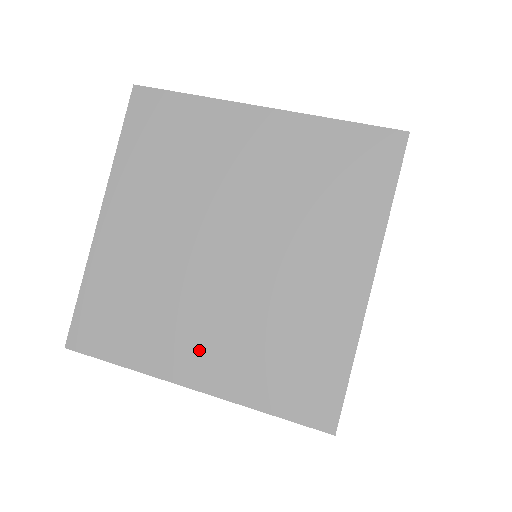
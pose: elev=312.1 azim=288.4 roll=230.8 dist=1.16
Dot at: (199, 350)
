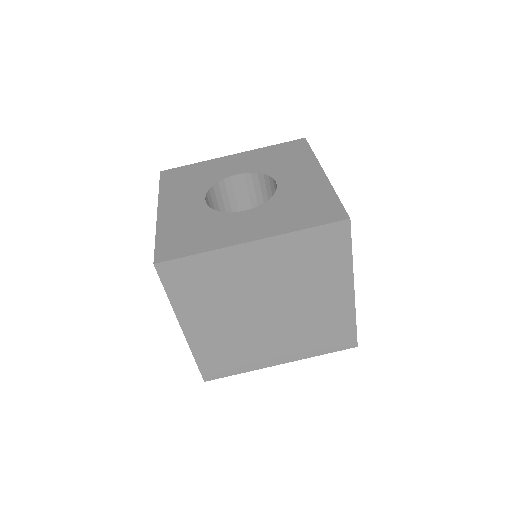
Dot at: (277, 351)
